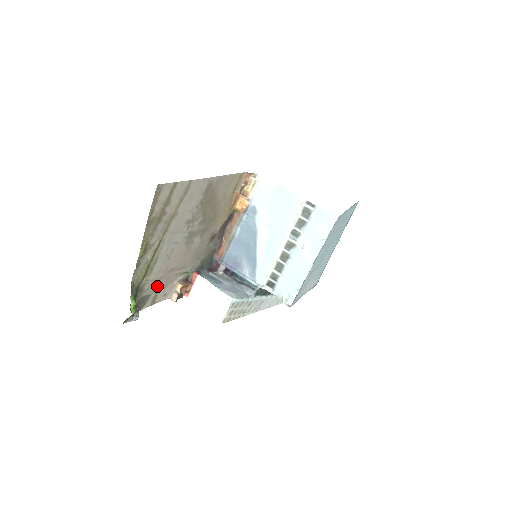
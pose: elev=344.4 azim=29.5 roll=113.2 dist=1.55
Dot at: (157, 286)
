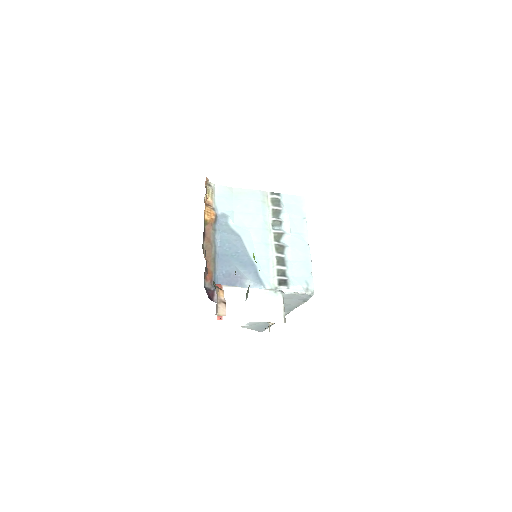
Dot at: occluded
